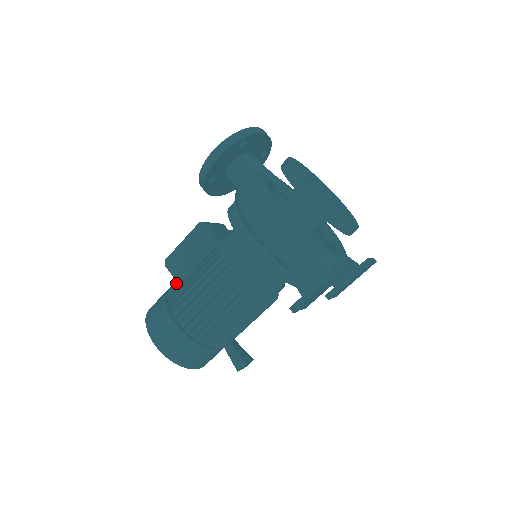
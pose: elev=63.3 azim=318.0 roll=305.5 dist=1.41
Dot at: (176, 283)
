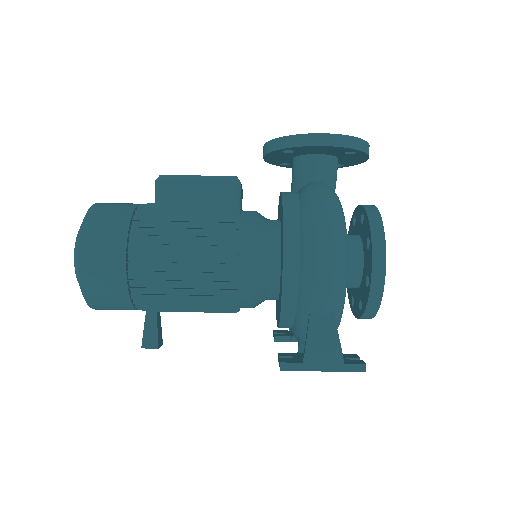
Dot at: (154, 211)
